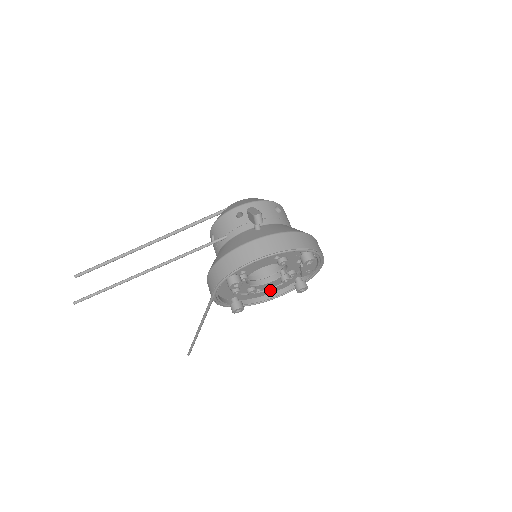
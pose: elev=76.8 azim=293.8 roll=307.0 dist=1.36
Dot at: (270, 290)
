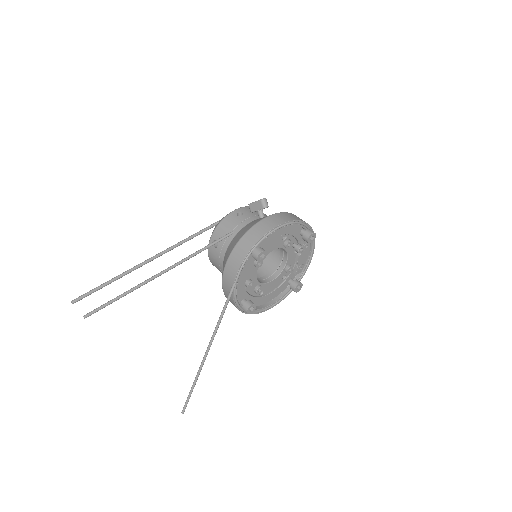
Dot at: (269, 296)
